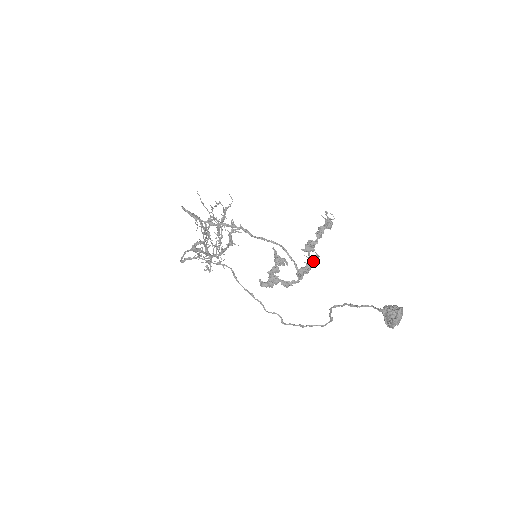
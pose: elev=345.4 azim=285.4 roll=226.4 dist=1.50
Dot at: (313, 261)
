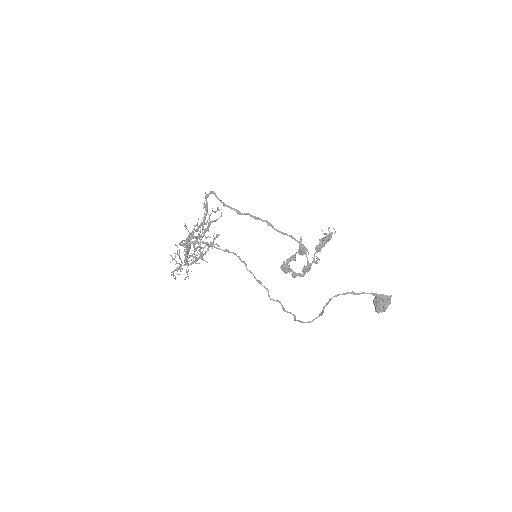
Dot at: (316, 262)
